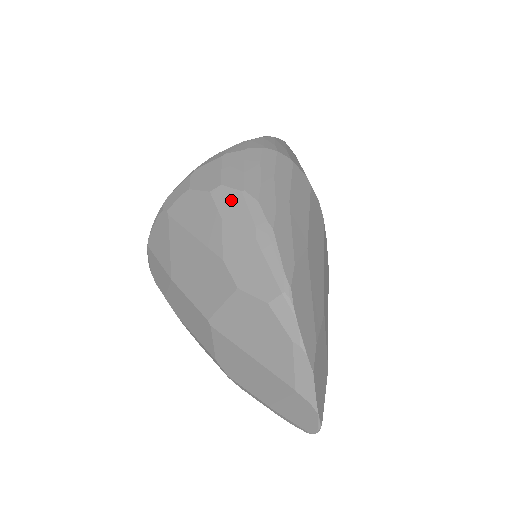
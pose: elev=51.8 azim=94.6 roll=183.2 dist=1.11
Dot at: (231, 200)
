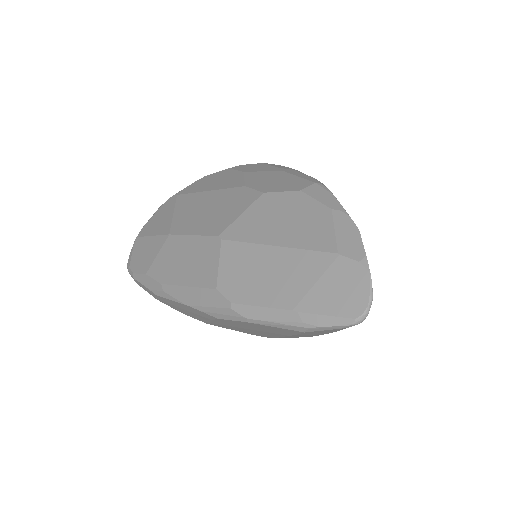
Dot at: (252, 166)
